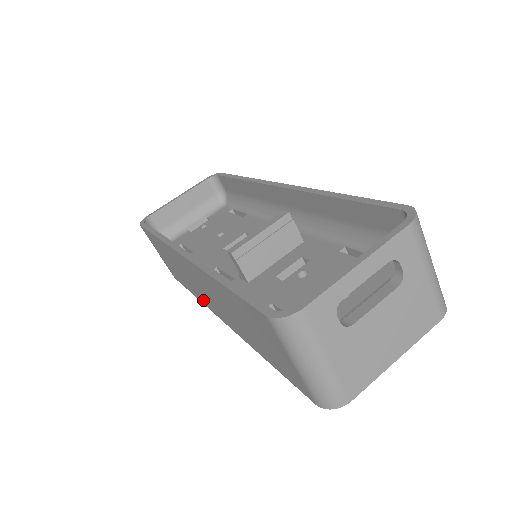
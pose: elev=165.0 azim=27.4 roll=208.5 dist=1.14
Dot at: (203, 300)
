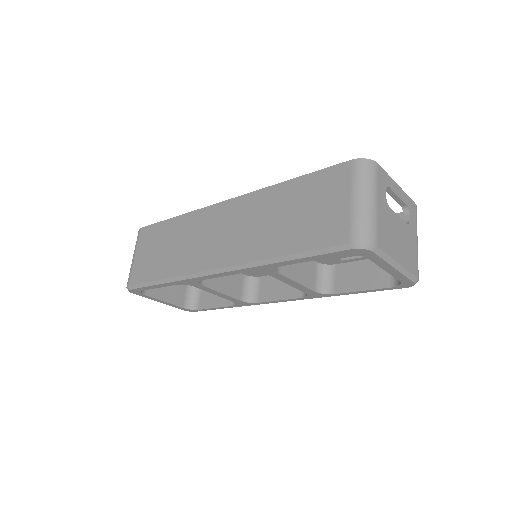
Dot at: (192, 264)
